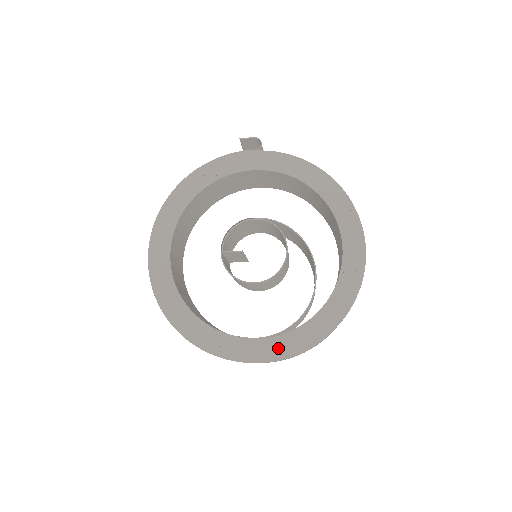
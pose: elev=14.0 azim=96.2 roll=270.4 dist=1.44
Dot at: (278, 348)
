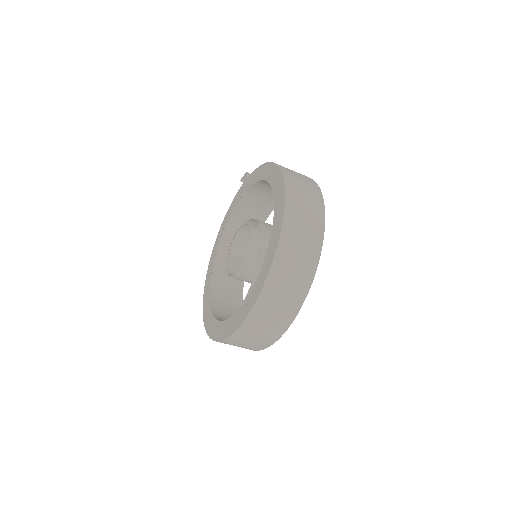
Dot at: (241, 316)
